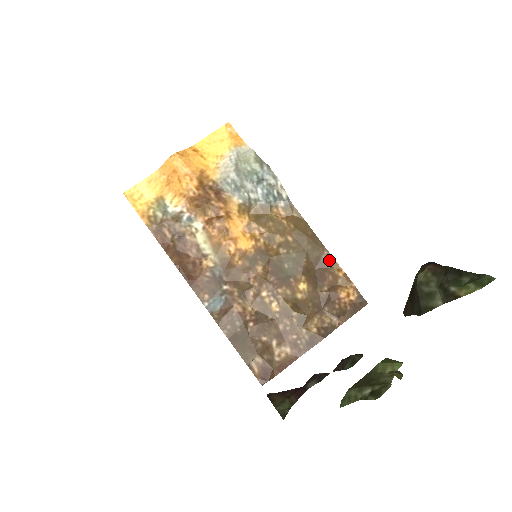
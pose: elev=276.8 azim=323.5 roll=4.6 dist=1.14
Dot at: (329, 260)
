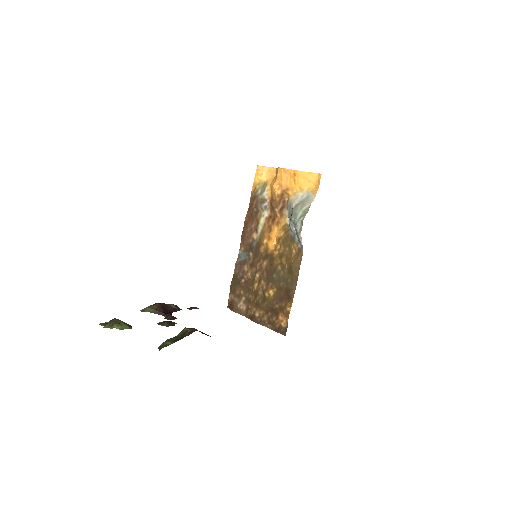
Dot at: (291, 297)
